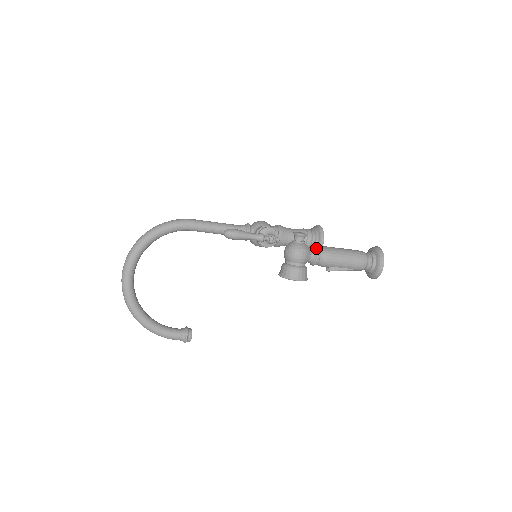
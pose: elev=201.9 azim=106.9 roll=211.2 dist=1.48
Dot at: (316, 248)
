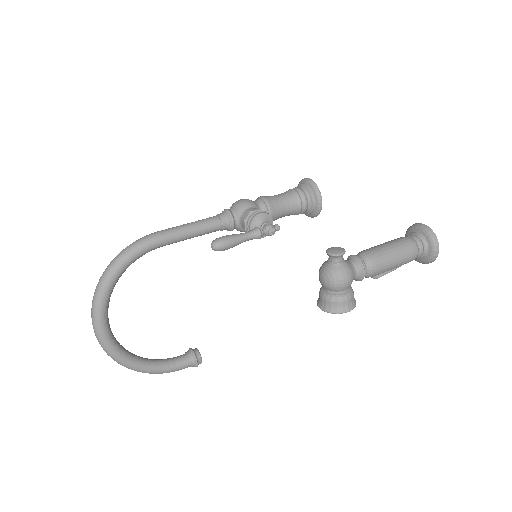
Dot at: (359, 261)
